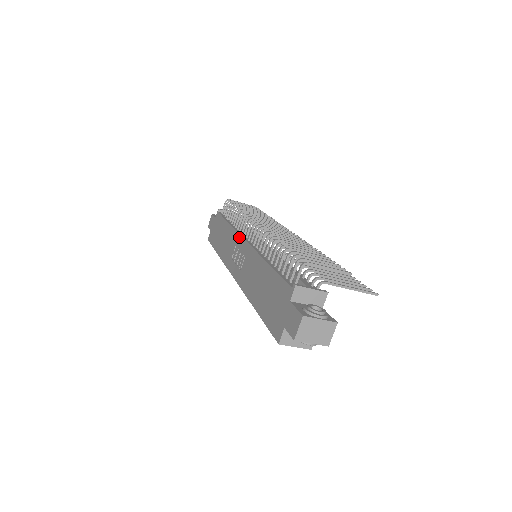
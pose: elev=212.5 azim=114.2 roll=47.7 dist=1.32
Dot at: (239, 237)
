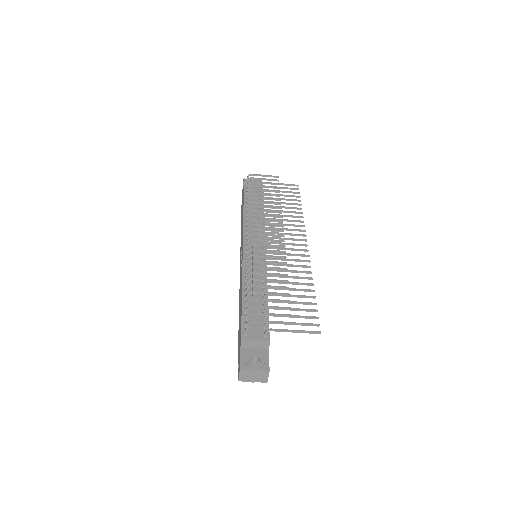
Dot at: (242, 238)
